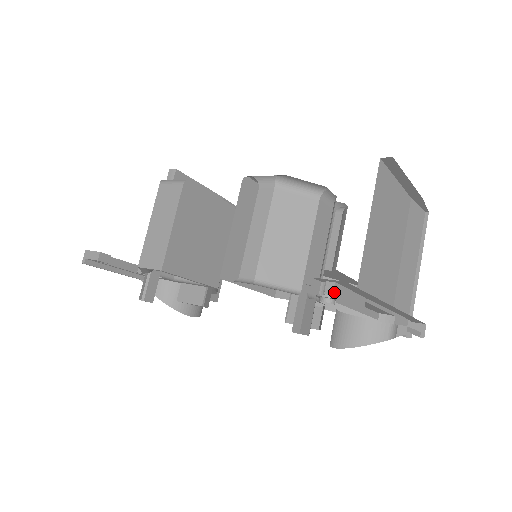
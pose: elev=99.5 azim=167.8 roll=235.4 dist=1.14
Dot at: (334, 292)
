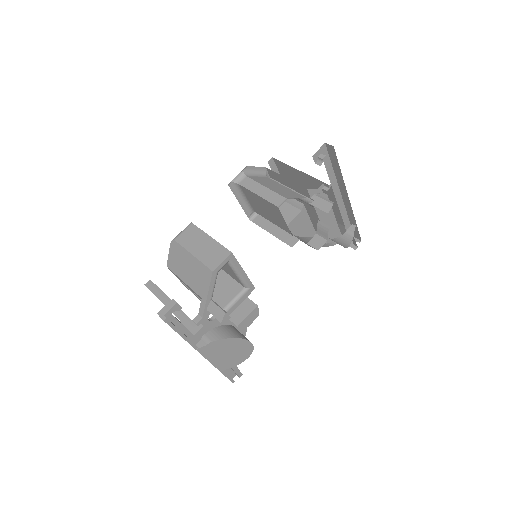
Dot at: occluded
